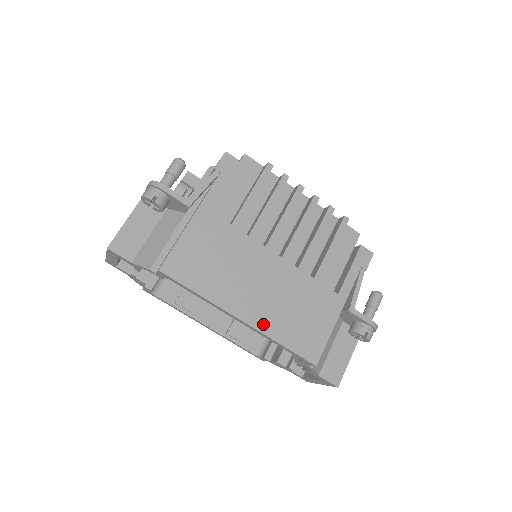
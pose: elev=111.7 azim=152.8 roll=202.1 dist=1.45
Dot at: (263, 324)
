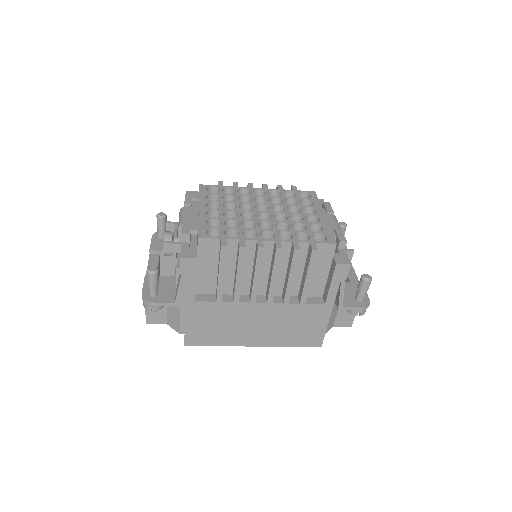
Dot at: (271, 342)
